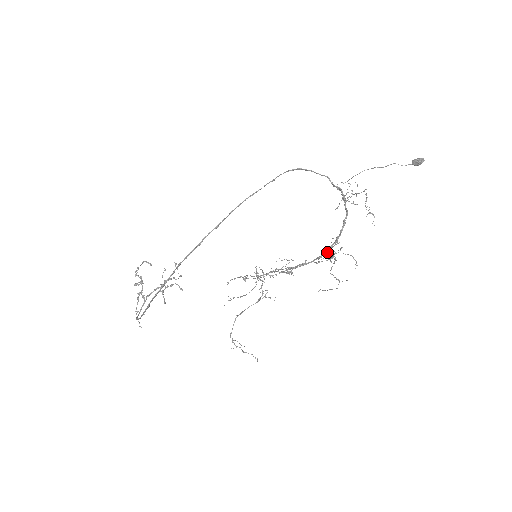
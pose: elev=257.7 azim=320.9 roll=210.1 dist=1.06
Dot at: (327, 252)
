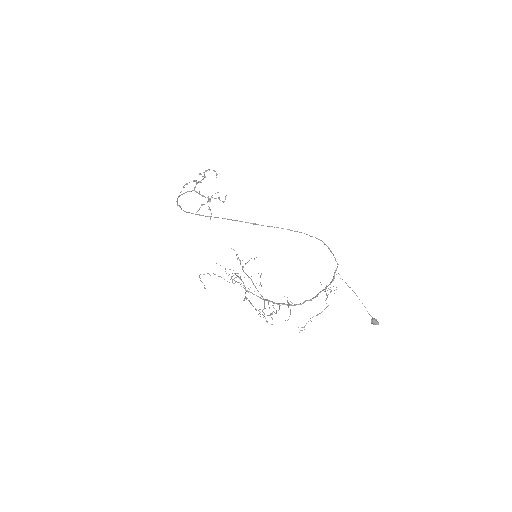
Dot at: (278, 304)
